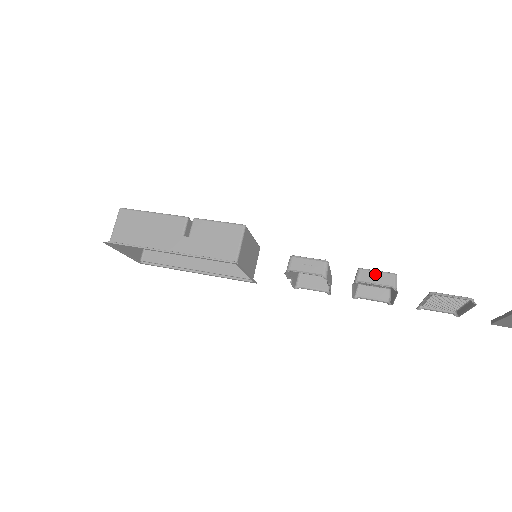
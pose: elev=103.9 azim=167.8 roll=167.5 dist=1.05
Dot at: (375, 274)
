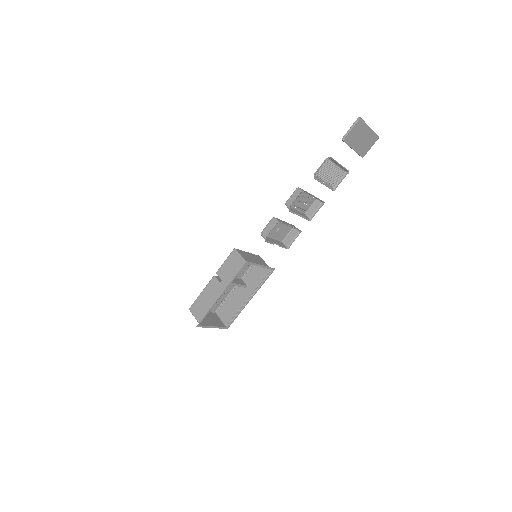
Dot at: (291, 197)
